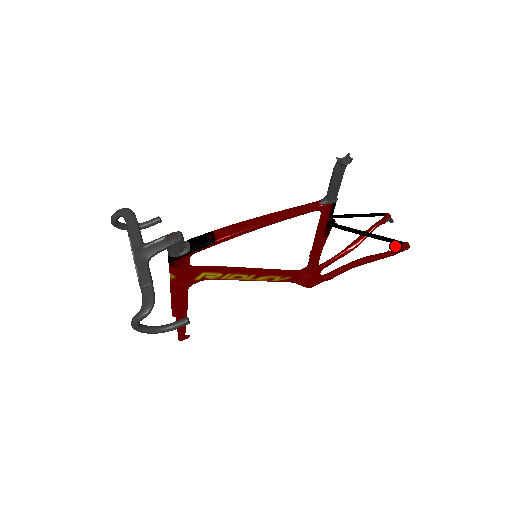
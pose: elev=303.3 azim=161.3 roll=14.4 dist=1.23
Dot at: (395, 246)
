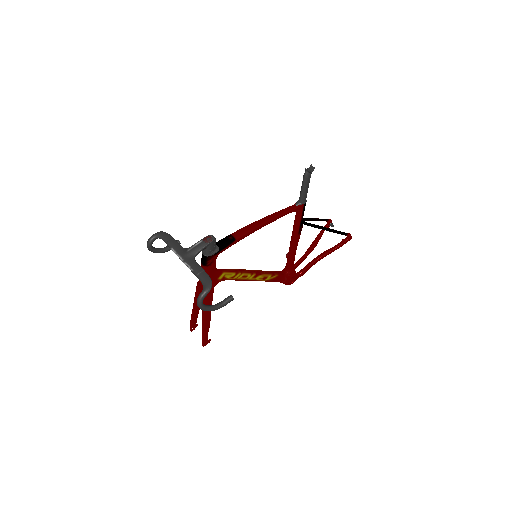
Dot at: (342, 239)
